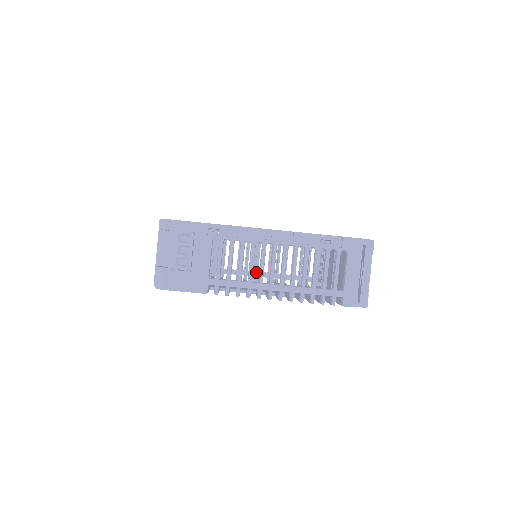
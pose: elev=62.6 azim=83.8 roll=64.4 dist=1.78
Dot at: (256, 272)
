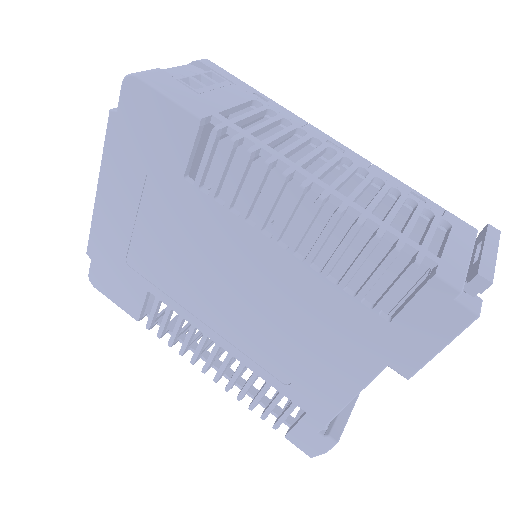
Dot at: occluded
